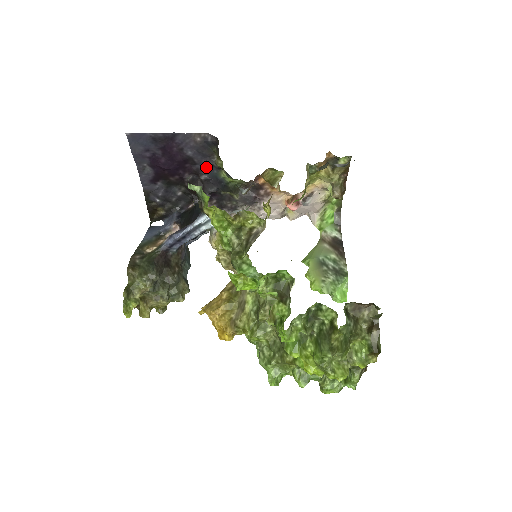
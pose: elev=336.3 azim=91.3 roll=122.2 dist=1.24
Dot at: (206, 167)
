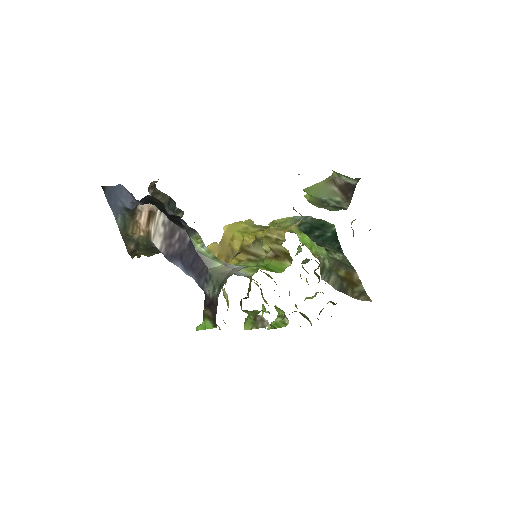
Dot at: occluded
